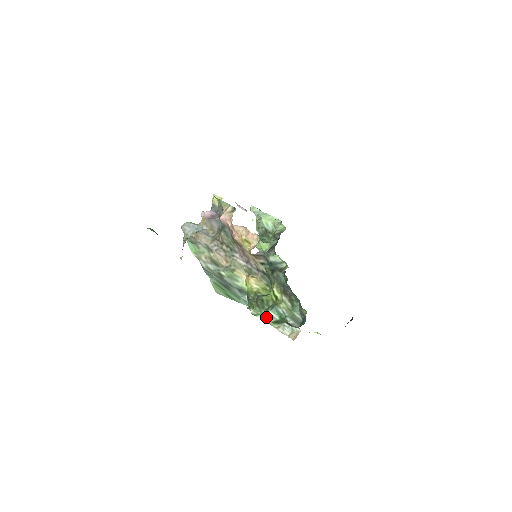
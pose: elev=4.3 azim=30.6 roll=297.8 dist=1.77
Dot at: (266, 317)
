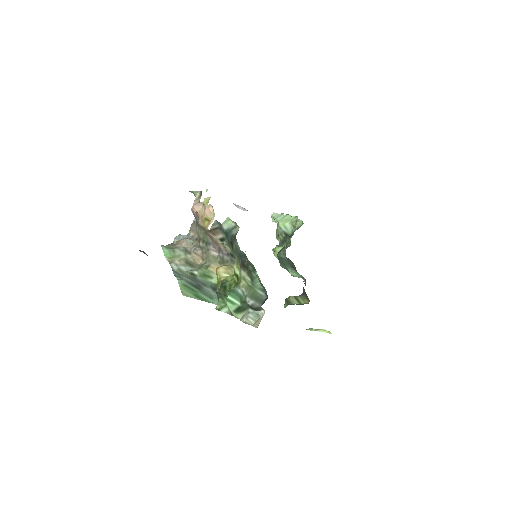
Dot at: occluded
